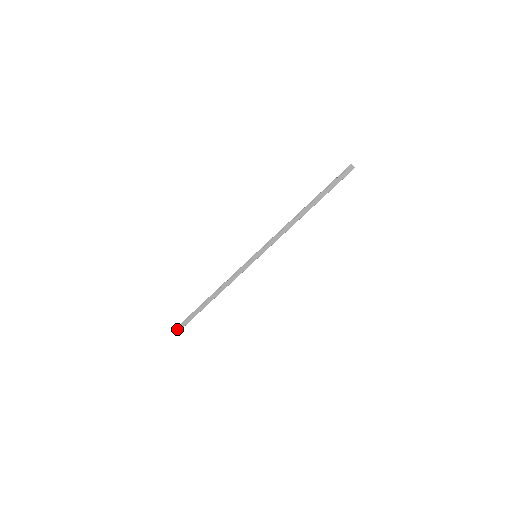
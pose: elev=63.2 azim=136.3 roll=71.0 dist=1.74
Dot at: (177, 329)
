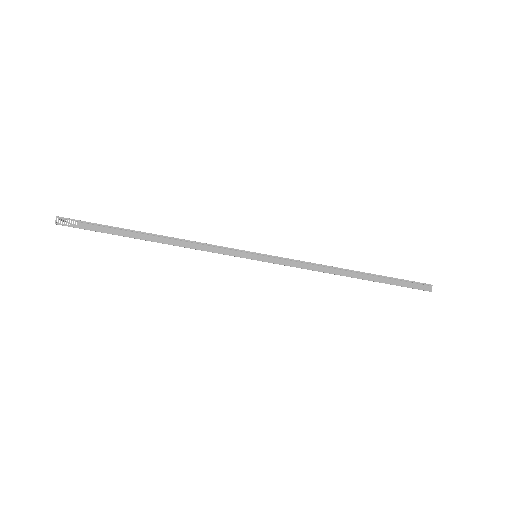
Dot at: (65, 220)
